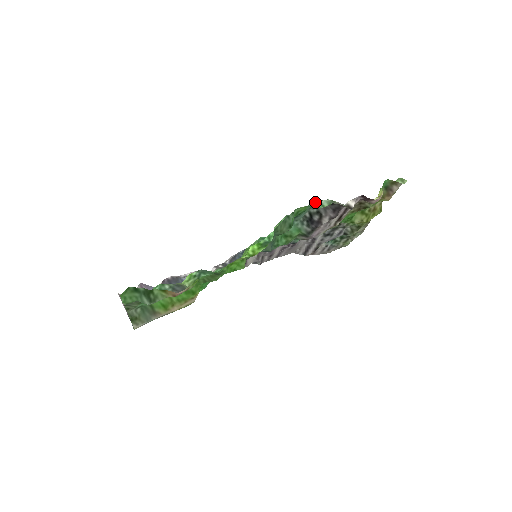
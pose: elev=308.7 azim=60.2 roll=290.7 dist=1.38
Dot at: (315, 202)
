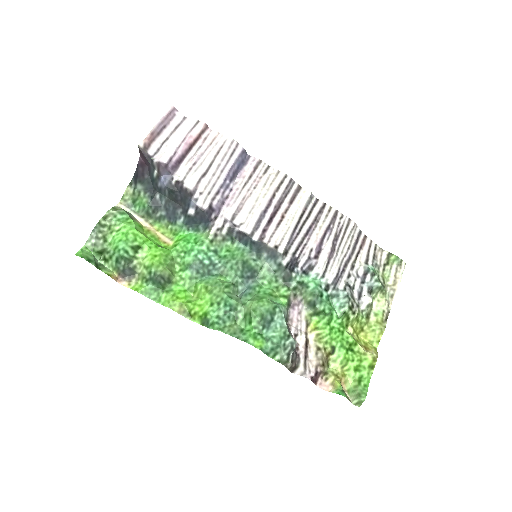
Dot at: (279, 347)
